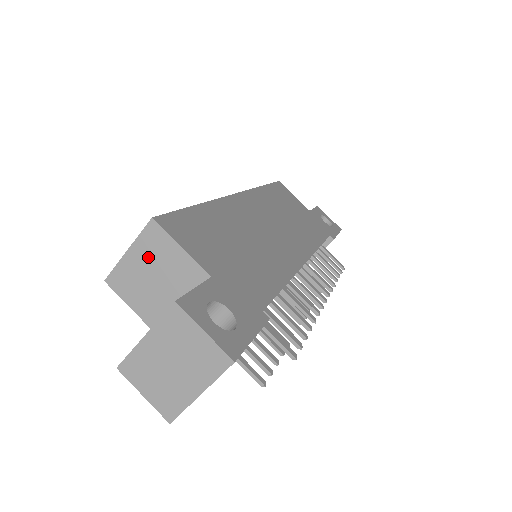
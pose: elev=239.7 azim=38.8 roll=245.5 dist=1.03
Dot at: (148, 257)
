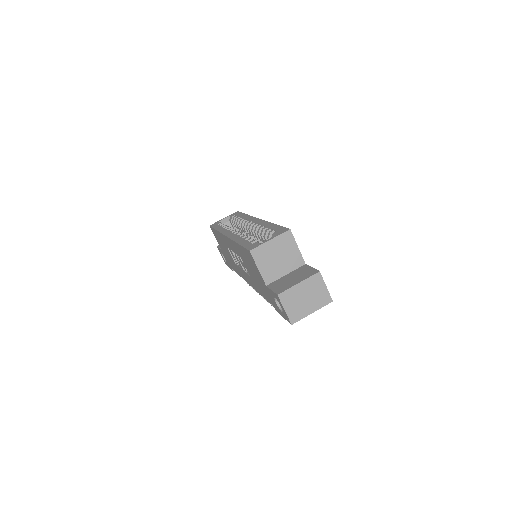
Dot at: (280, 246)
